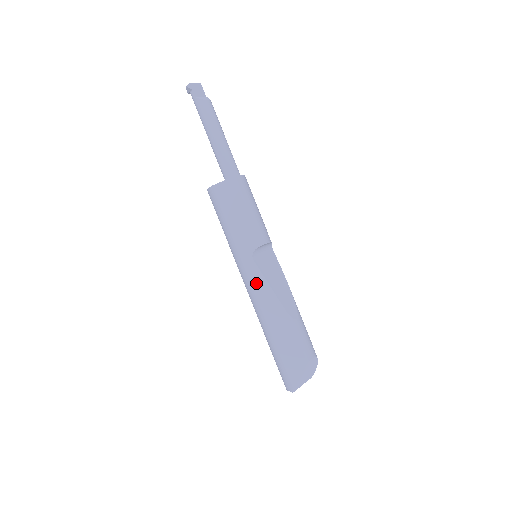
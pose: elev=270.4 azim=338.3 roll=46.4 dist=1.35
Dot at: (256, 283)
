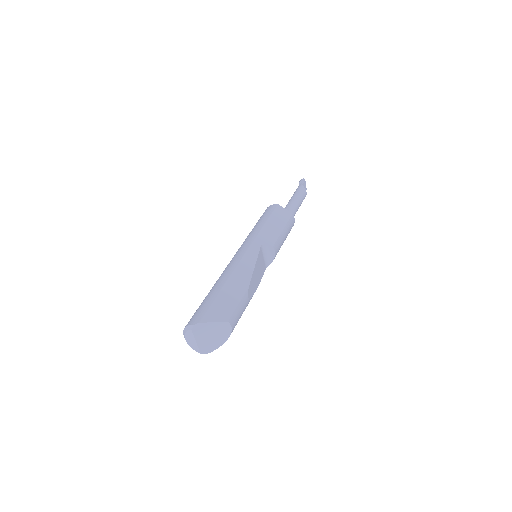
Dot at: (249, 255)
